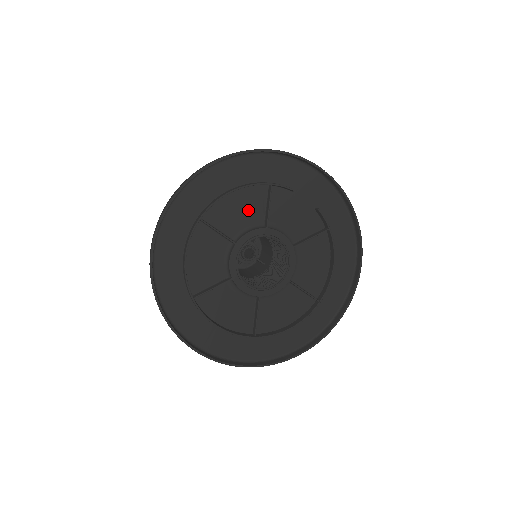
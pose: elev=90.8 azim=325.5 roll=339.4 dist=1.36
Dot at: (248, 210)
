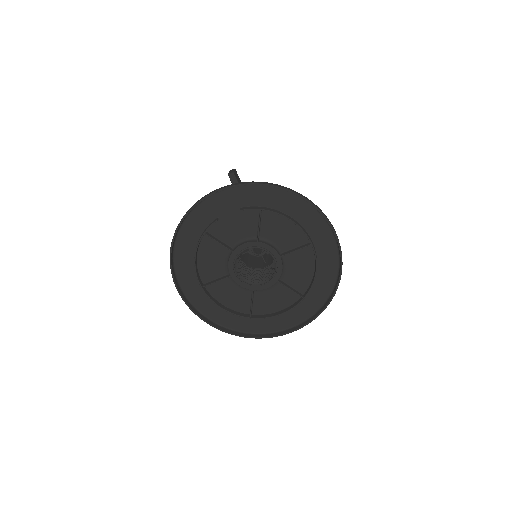
Dot at: (215, 254)
